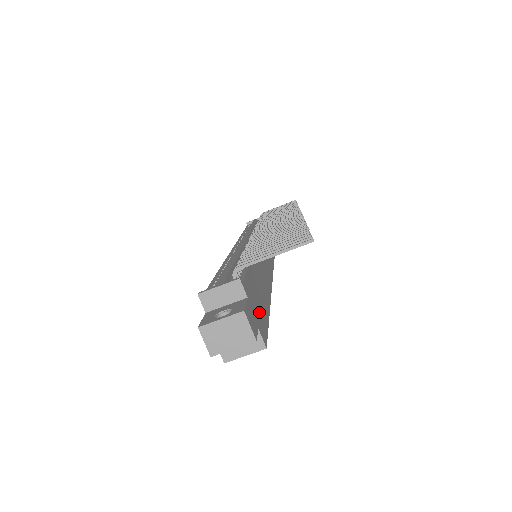
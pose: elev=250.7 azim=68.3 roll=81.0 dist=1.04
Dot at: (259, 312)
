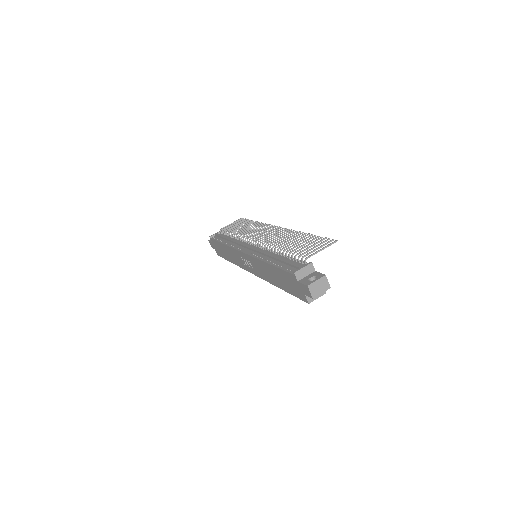
Dot at: occluded
